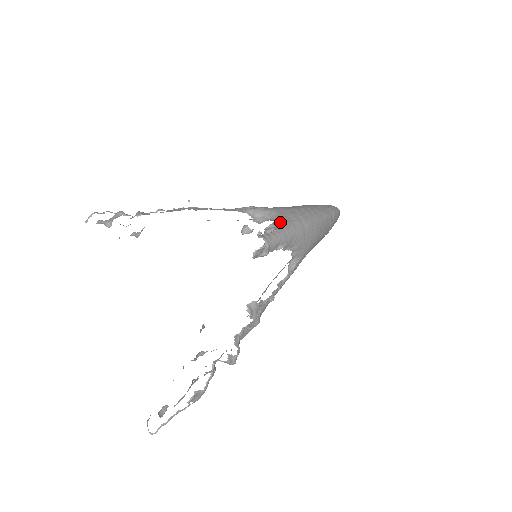
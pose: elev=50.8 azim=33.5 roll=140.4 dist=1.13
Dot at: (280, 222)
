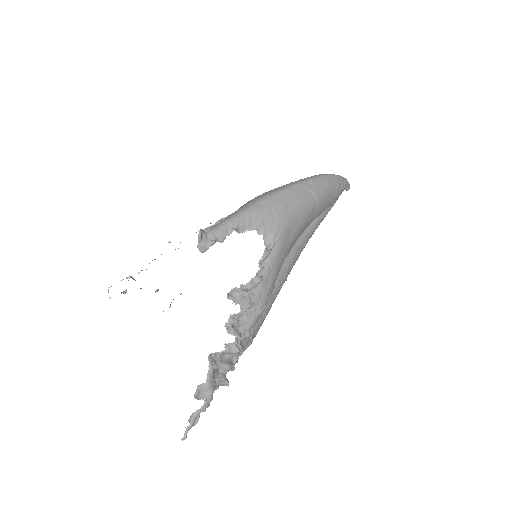
Dot at: occluded
